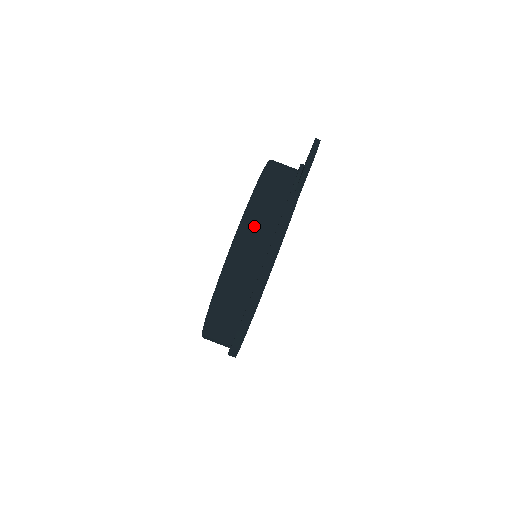
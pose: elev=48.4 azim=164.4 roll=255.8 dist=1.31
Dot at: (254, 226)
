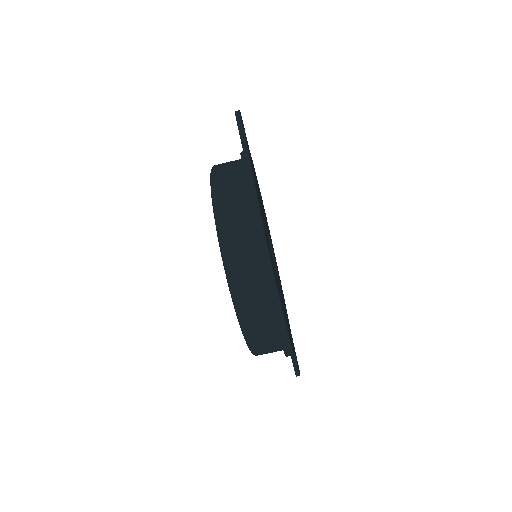
Dot at: (224, 190)
